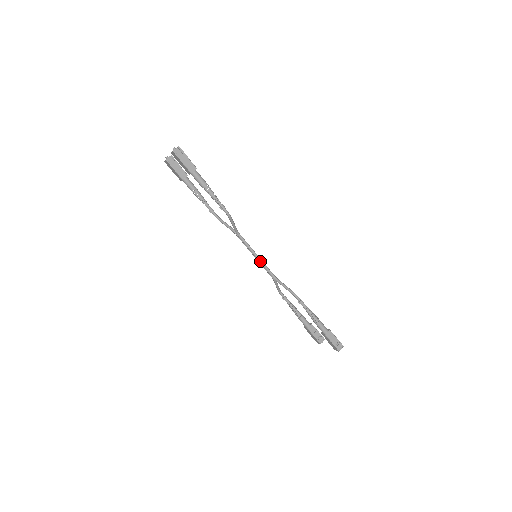
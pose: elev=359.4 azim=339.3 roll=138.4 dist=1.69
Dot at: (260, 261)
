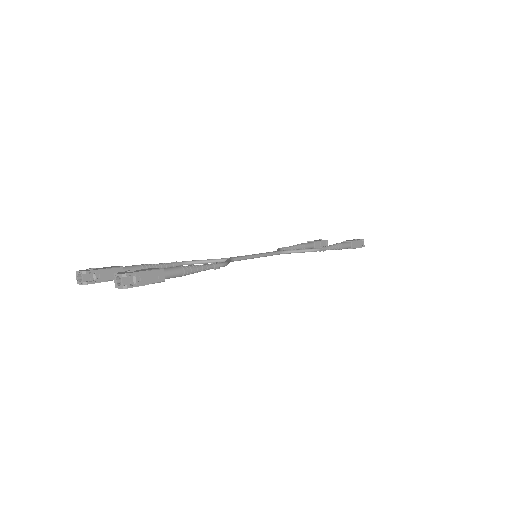
Dot at: (264, 256)
